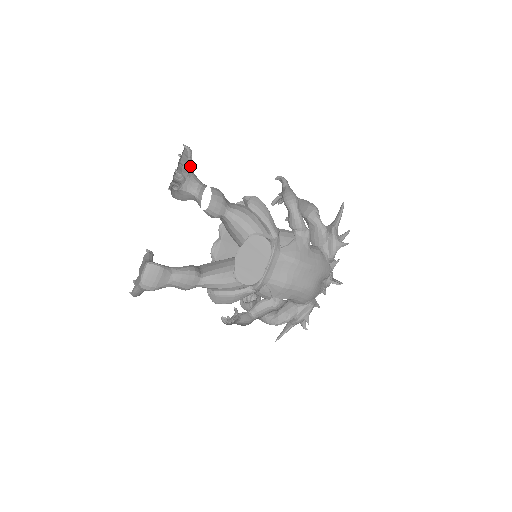
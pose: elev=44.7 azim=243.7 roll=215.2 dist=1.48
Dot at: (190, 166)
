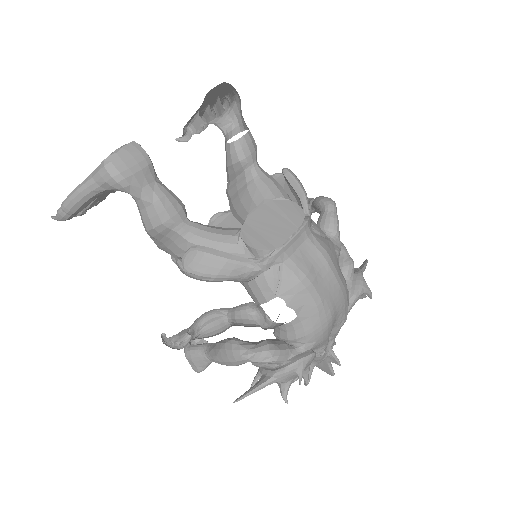
Dot at: (227, 108)
